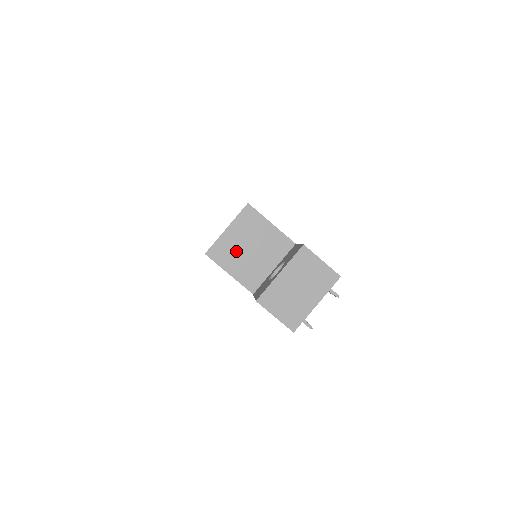
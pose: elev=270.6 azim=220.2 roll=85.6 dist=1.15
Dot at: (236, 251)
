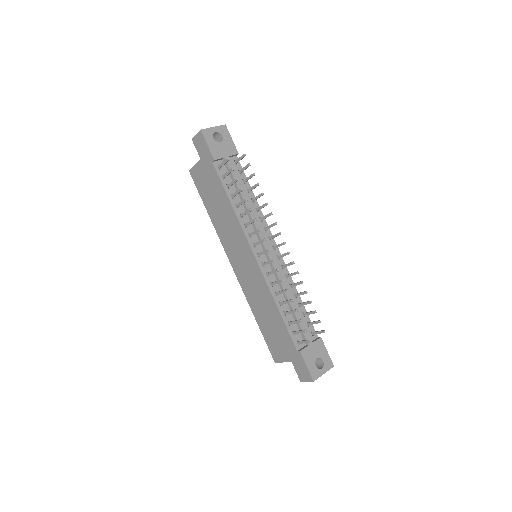
Dot at: occluded
